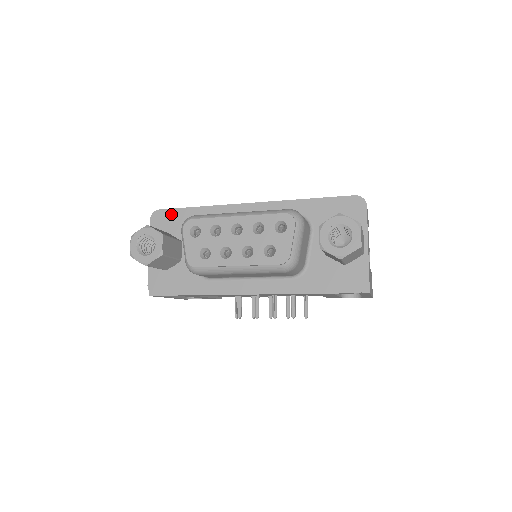
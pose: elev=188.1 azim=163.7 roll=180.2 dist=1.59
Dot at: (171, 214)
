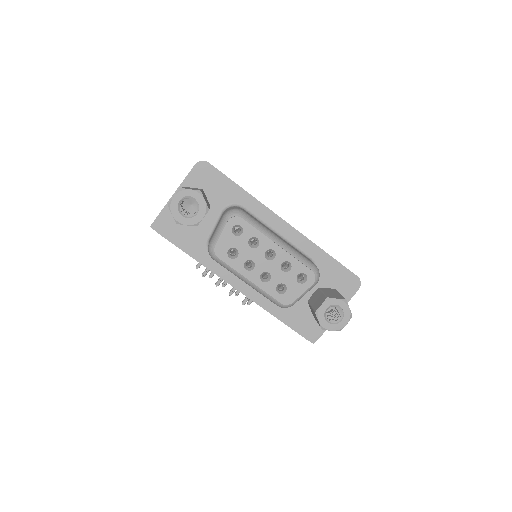
Dot at: (217, 176)
